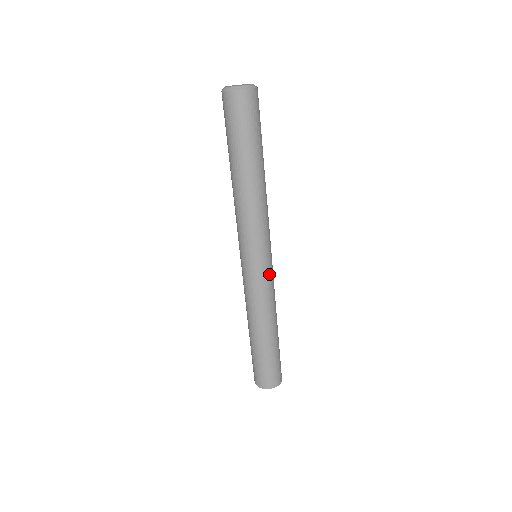
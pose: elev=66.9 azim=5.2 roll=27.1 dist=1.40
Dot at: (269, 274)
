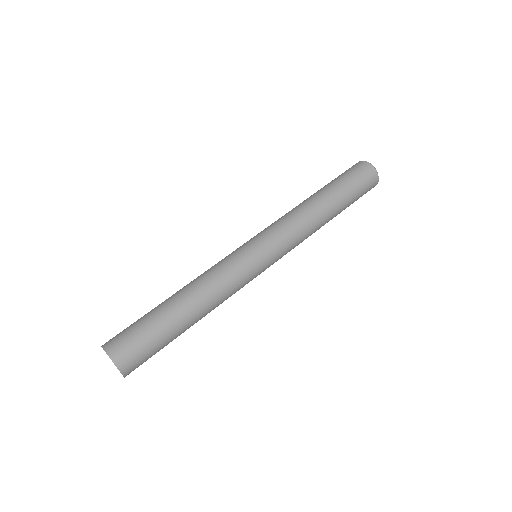
Dot at: occluded
